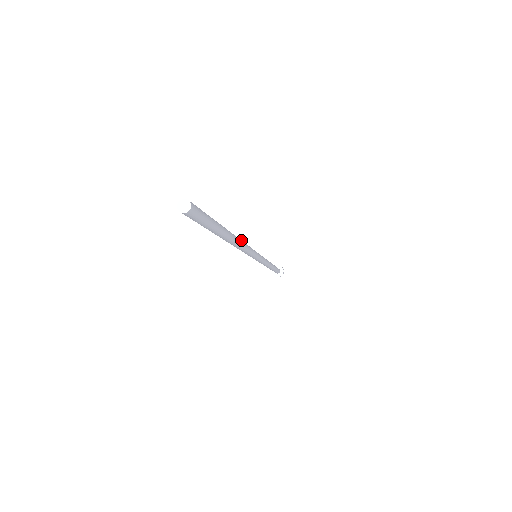
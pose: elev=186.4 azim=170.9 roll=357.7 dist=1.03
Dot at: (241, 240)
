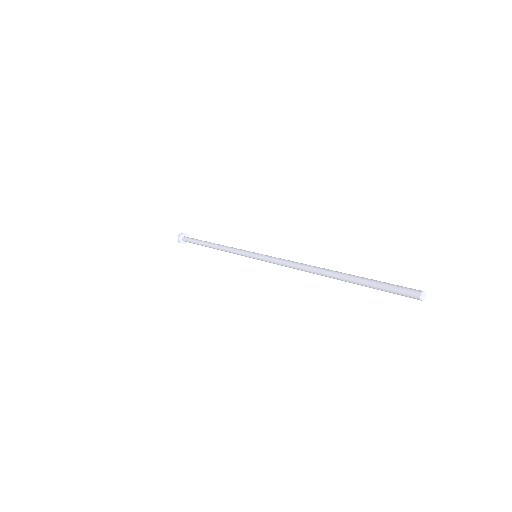
Dot at: occluded
